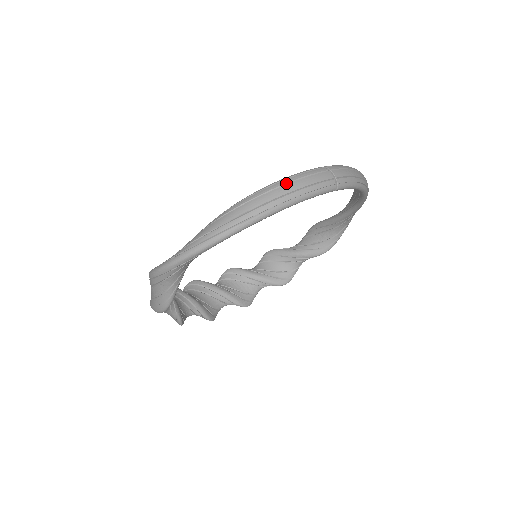
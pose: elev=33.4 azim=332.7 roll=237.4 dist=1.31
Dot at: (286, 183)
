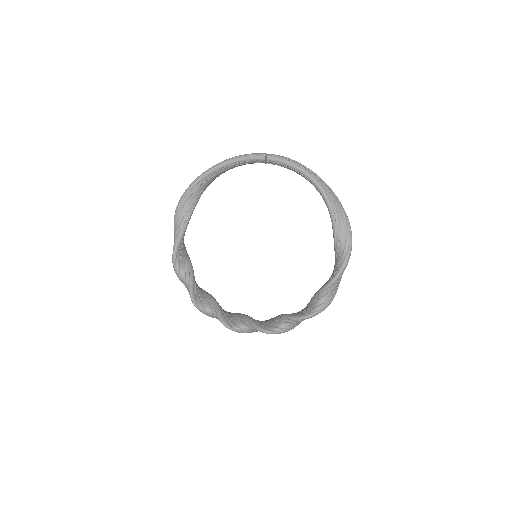
Dot at: occluded
